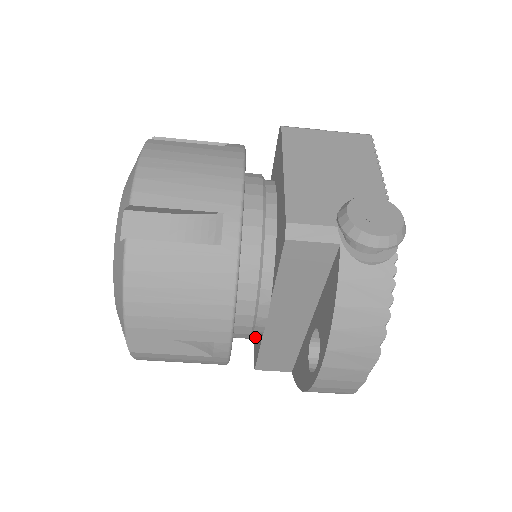
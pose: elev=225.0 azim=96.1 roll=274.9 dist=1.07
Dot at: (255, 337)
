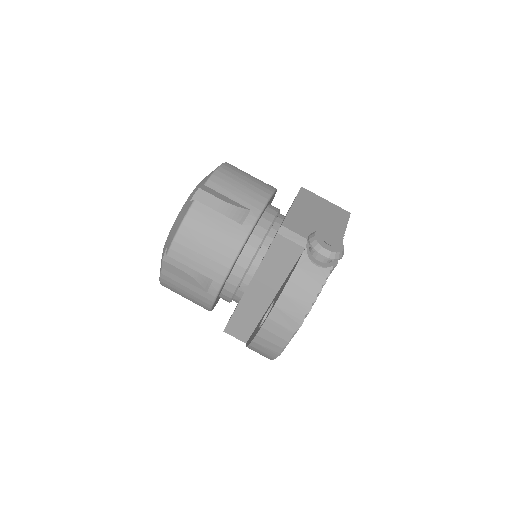
Dot at: occluded
